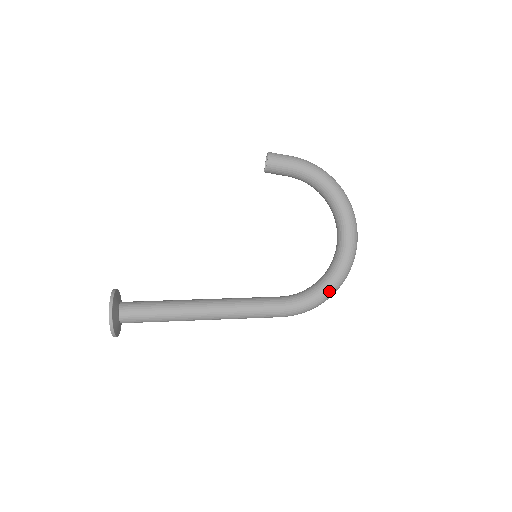
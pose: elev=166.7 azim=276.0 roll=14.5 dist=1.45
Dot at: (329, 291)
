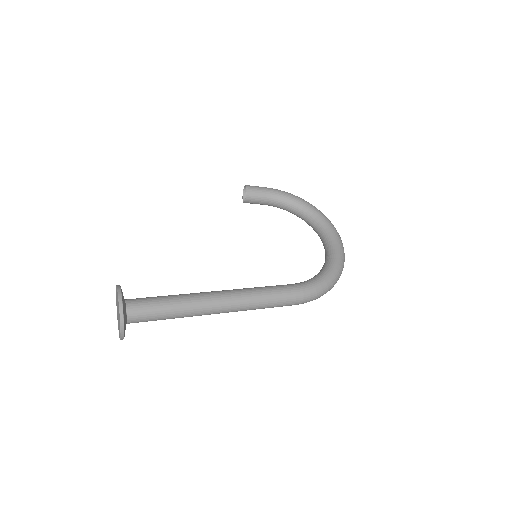
Dot at: (334, 273)
